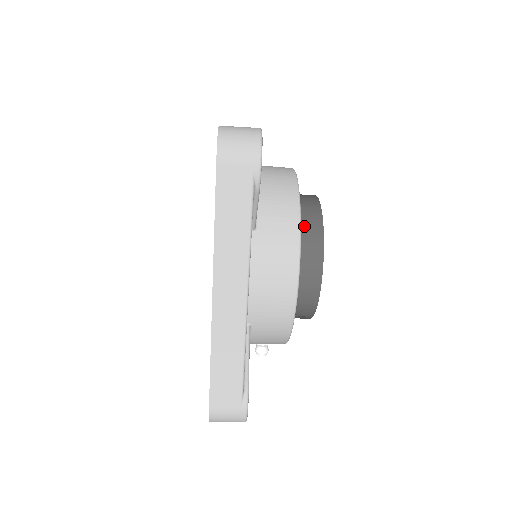
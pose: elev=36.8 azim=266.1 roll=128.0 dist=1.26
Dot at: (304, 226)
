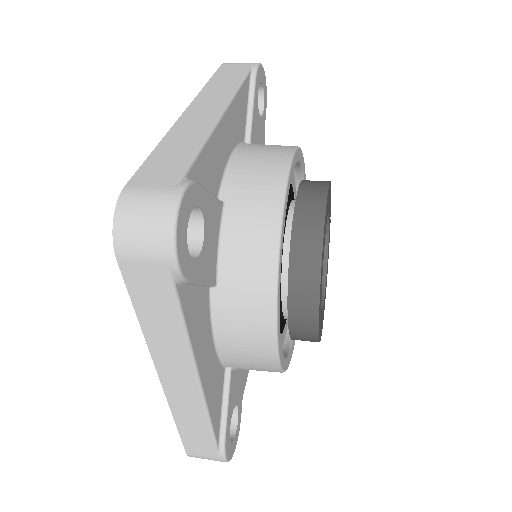
Dot at: occluded
